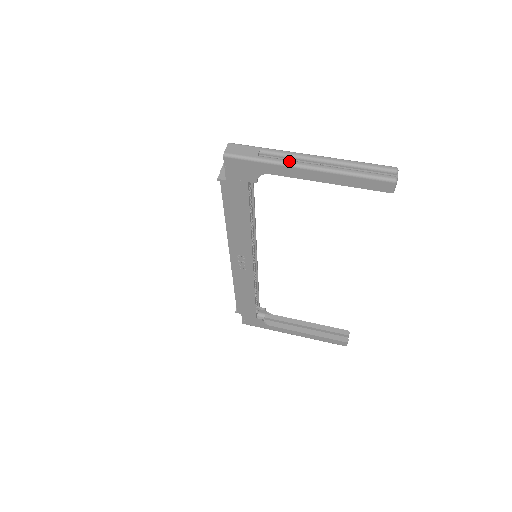
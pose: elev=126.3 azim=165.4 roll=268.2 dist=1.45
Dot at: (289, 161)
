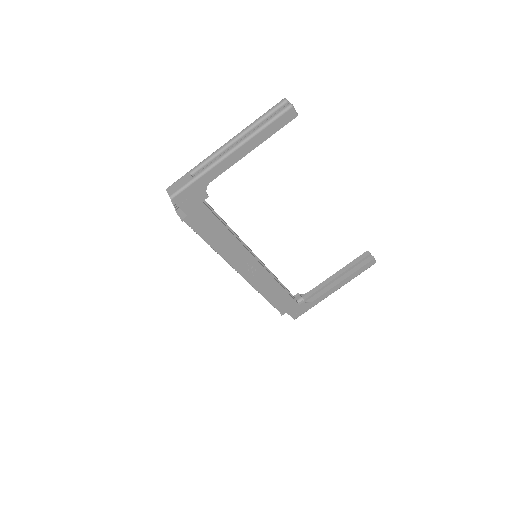
Dot at: (215, 160)
